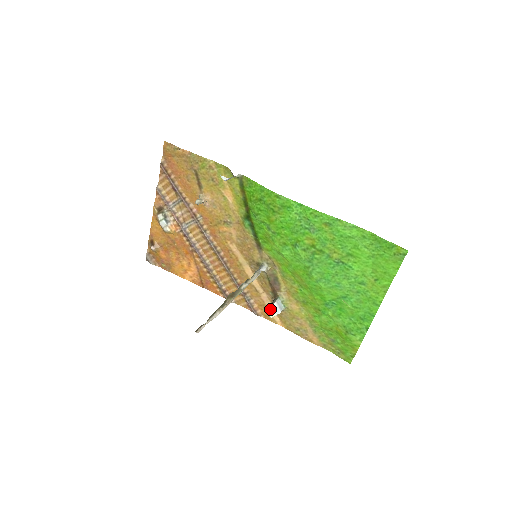
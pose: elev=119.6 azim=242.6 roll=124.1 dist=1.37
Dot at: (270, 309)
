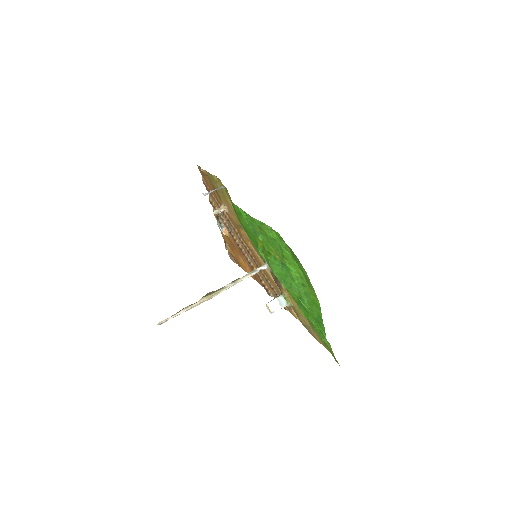
Dot at: (267, 305)
